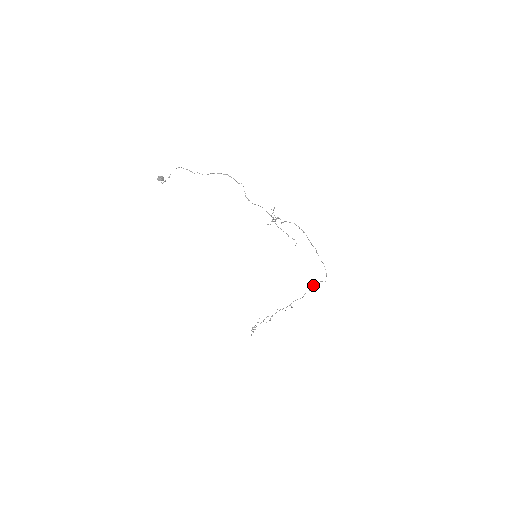
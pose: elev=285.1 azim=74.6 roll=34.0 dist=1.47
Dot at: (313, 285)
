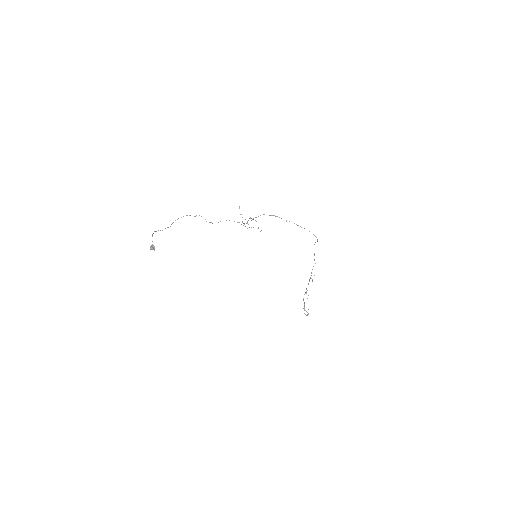
Dot at: occluded
